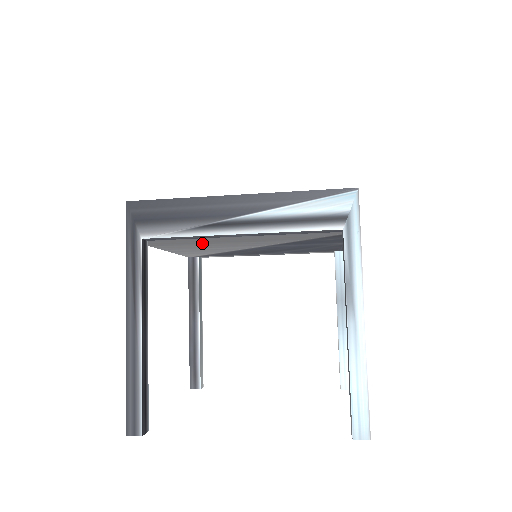
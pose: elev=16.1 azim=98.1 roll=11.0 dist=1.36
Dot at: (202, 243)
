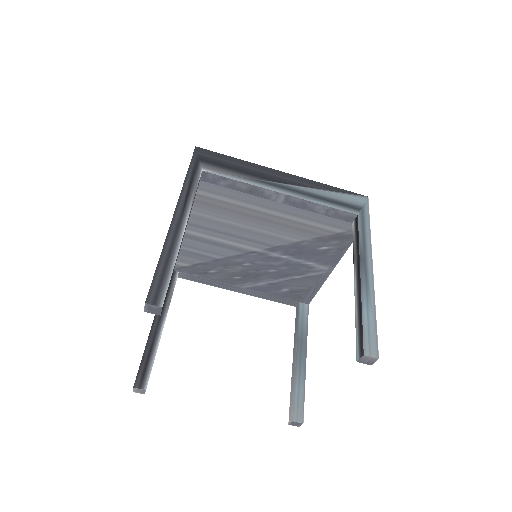
Dot at: (230, 213)
